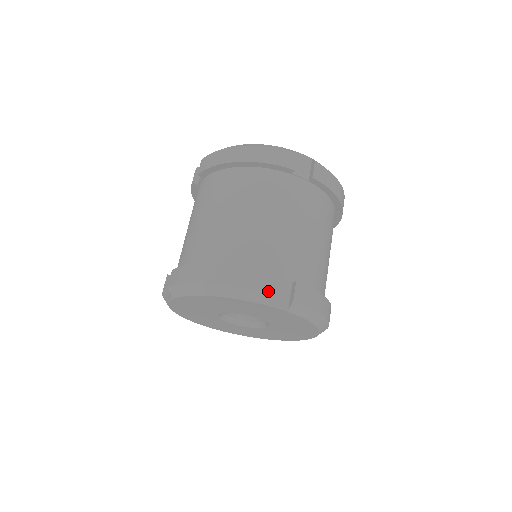
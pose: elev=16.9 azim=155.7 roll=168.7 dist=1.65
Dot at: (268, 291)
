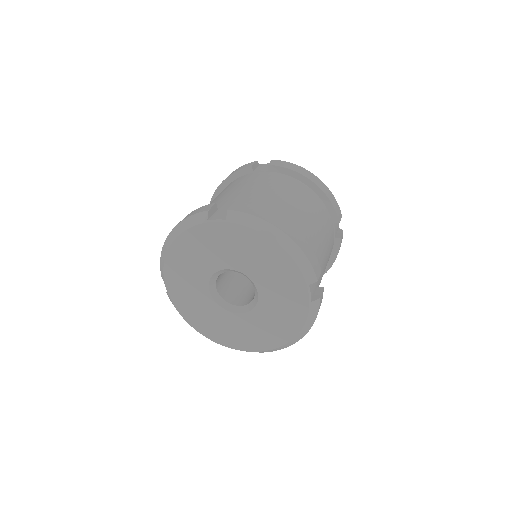
Dot at: (317, 275)
